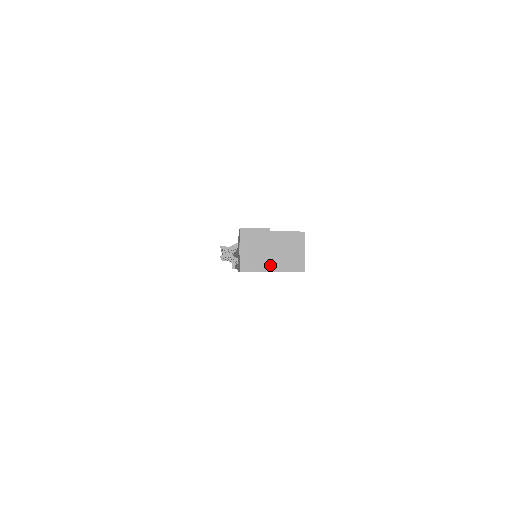
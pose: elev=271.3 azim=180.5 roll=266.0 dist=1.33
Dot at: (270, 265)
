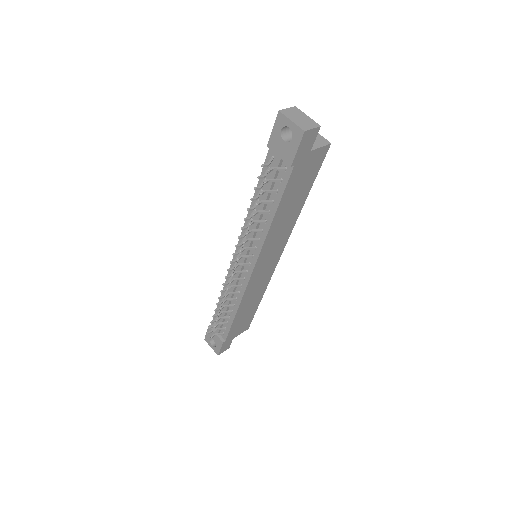
Dot at: occluded
